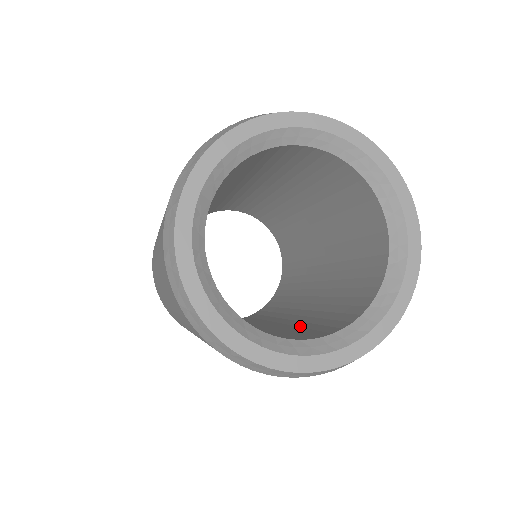
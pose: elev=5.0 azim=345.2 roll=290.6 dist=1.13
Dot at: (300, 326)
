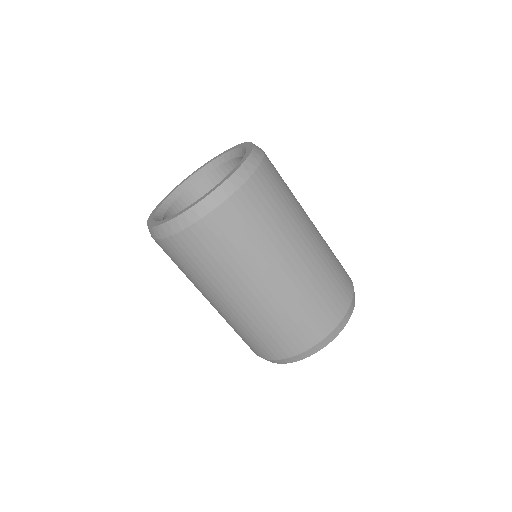
Dot at: occluded
